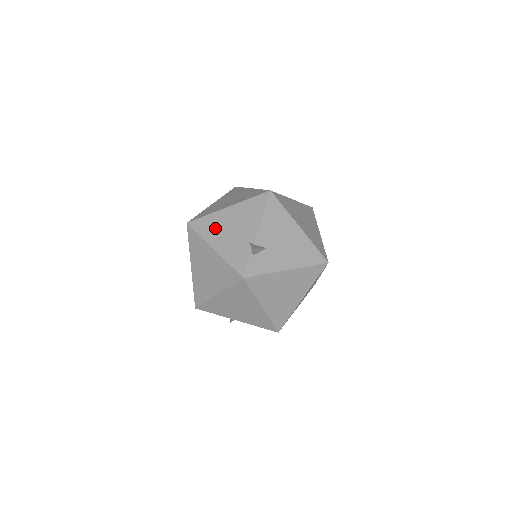
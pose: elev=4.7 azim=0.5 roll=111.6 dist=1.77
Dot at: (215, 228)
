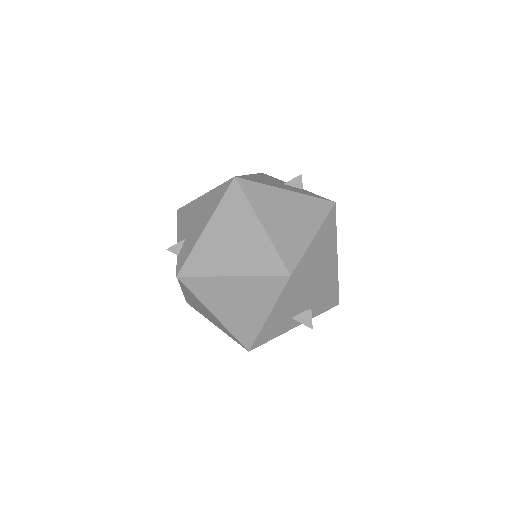
Dot at: occluded
